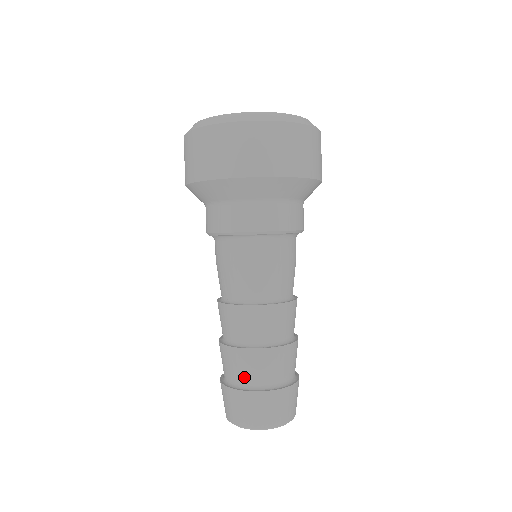
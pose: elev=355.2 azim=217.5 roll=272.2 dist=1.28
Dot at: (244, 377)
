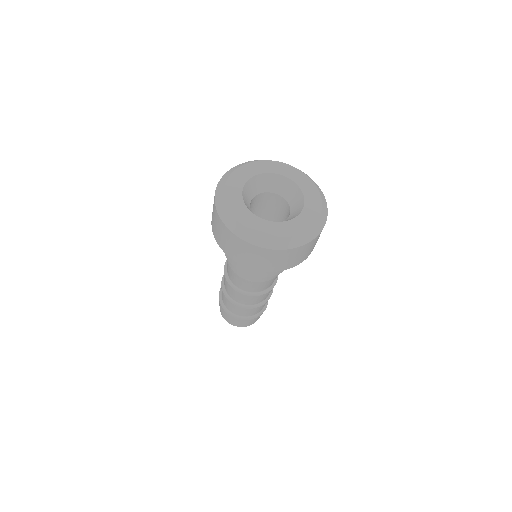
Dot at: (235, 312)
